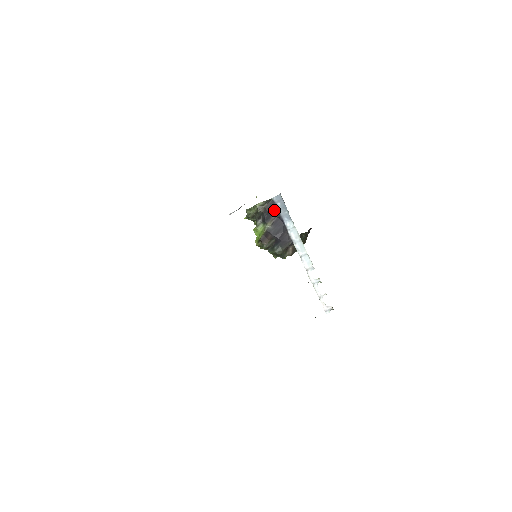
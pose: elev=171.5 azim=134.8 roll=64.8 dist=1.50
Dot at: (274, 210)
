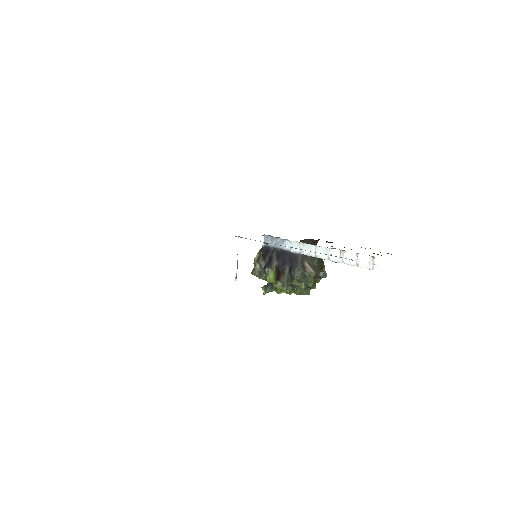
Dot at: (270, 251)
